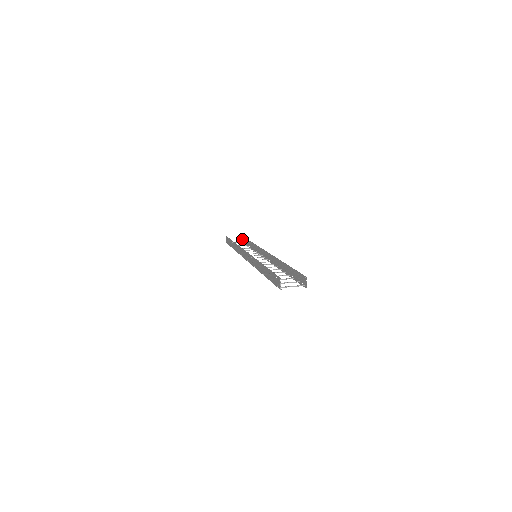
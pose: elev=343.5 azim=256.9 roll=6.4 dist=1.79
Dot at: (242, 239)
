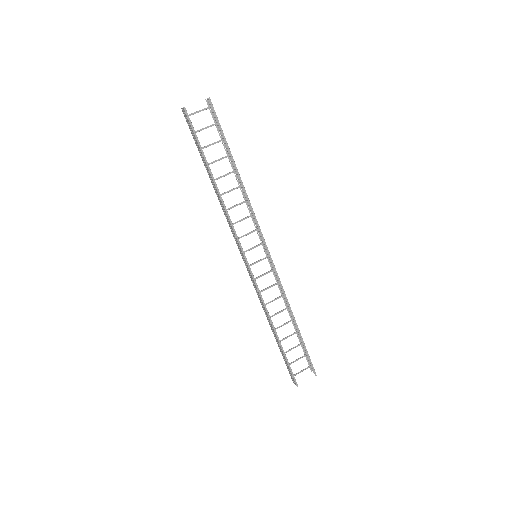
Dot at: (209, 103)
